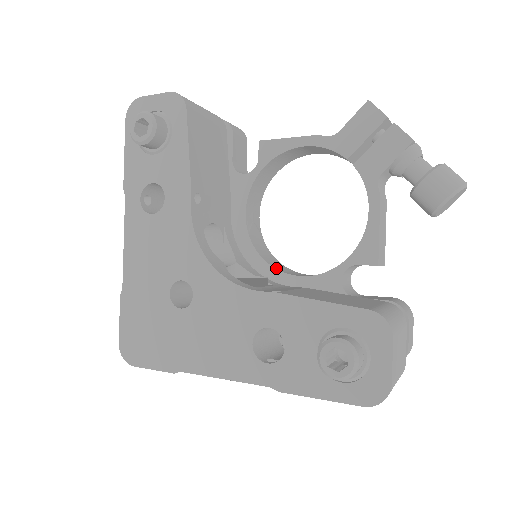
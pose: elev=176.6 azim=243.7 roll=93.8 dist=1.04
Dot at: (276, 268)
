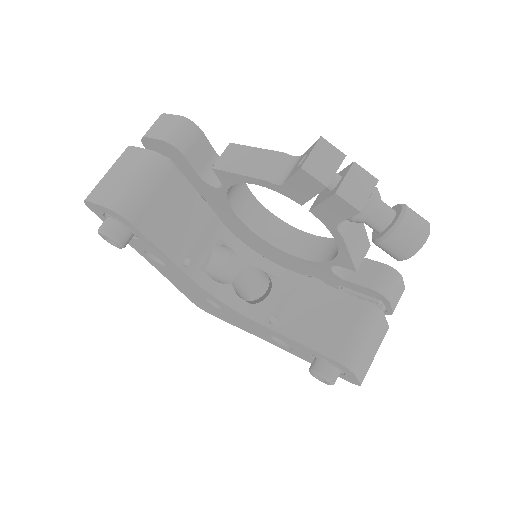
Dot at: (278, 247)
